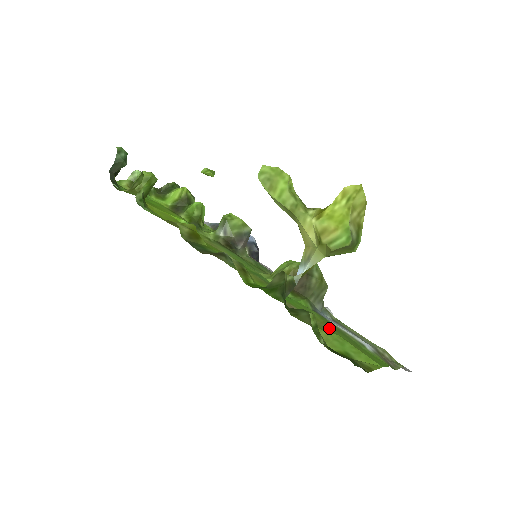
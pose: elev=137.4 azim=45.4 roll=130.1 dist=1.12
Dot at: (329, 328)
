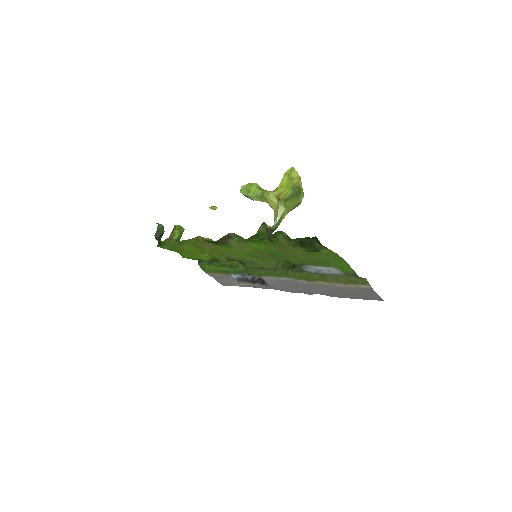
Dot at: (304, 256)
